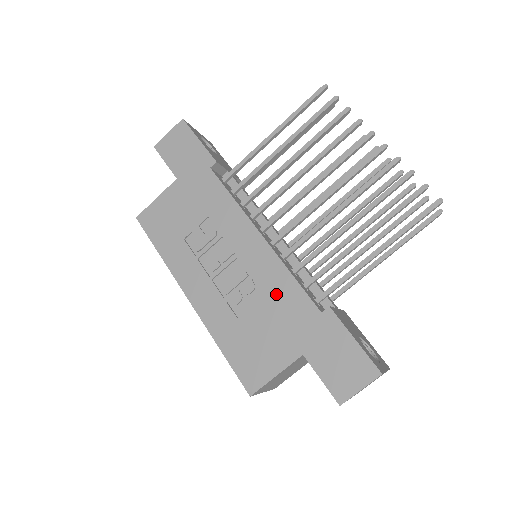
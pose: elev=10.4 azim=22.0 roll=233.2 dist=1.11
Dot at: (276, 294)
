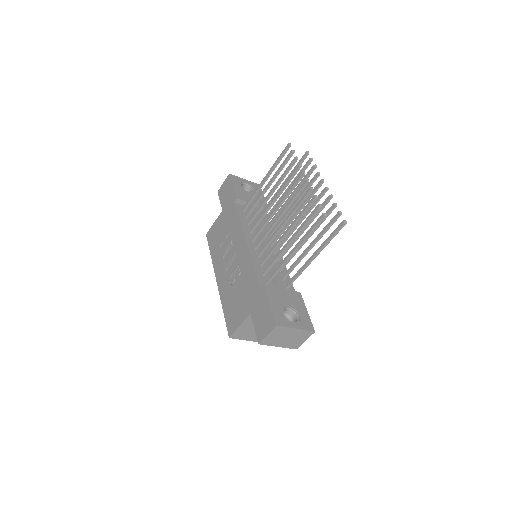
Dot at: (246, 277)
